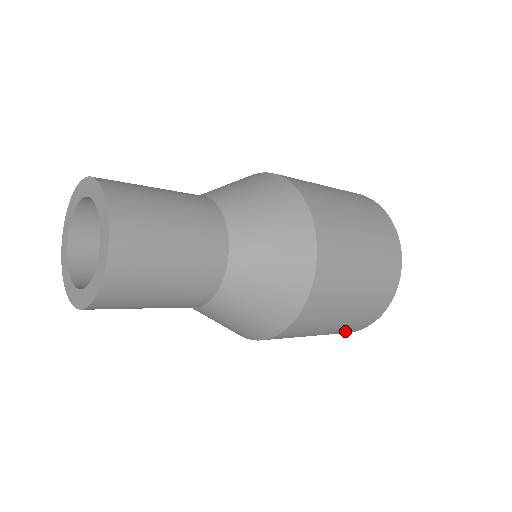
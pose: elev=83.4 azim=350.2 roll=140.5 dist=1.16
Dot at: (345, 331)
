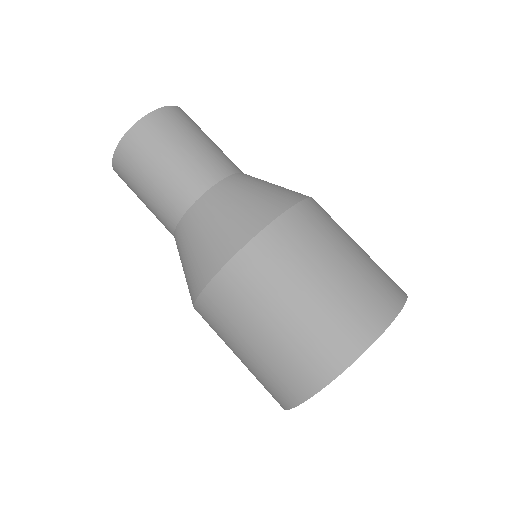
Dot at: (274, 386)
